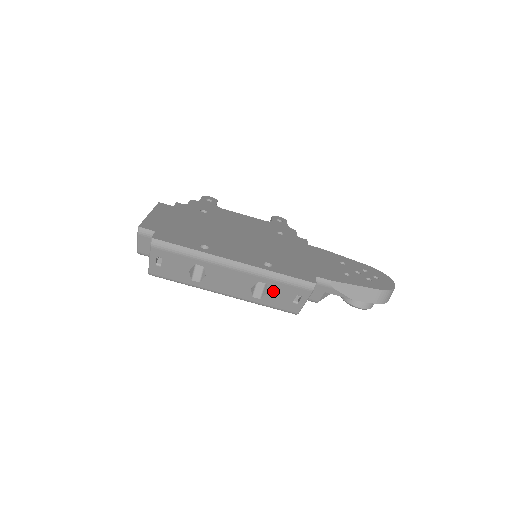
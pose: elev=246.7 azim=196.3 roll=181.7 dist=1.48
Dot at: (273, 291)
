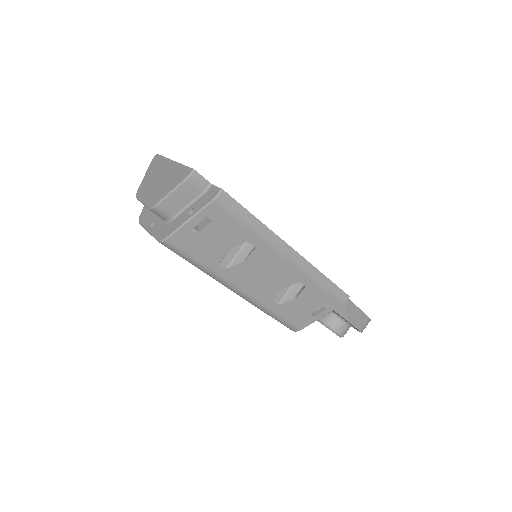
Dot at: (303, 297)
